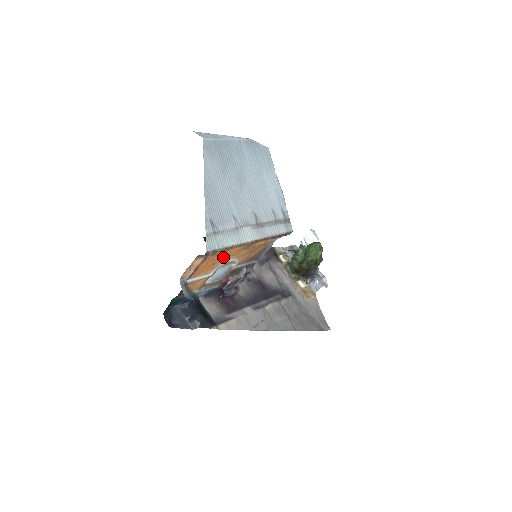
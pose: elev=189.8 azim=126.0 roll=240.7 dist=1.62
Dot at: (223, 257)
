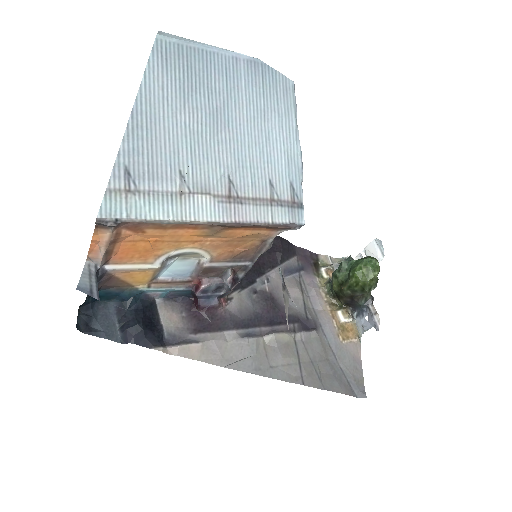
Dot at: (168, 241)
